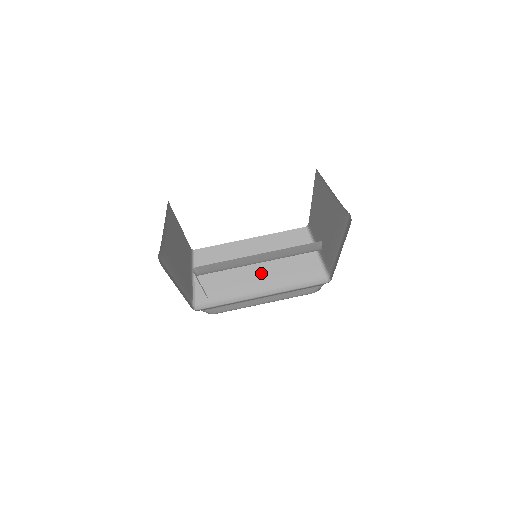
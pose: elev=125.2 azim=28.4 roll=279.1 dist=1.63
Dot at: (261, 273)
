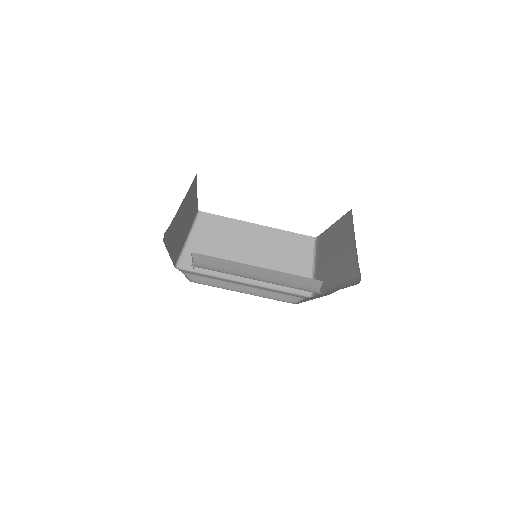
Dot at: (253, 261)
